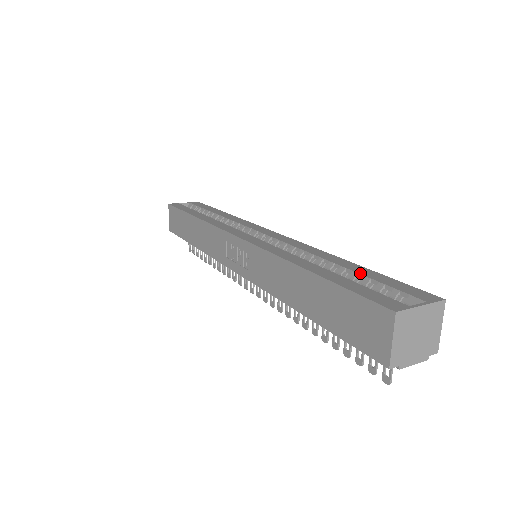
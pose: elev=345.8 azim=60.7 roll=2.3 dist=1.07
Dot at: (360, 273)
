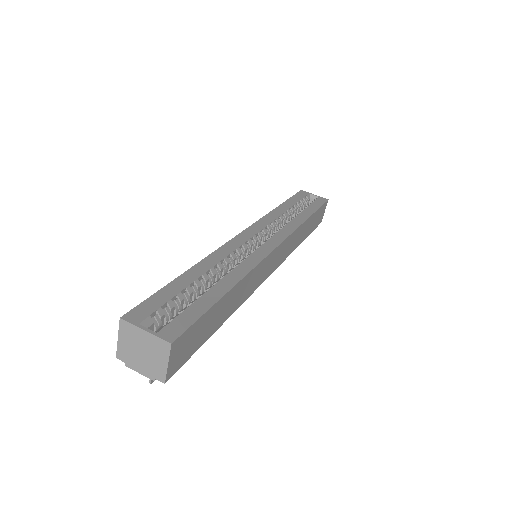
Dot at: (202, 296)
